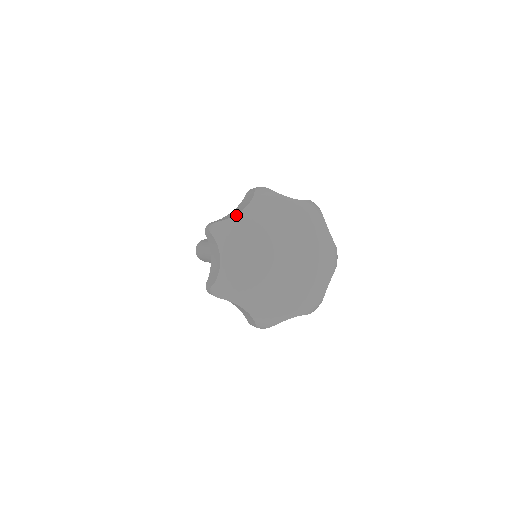
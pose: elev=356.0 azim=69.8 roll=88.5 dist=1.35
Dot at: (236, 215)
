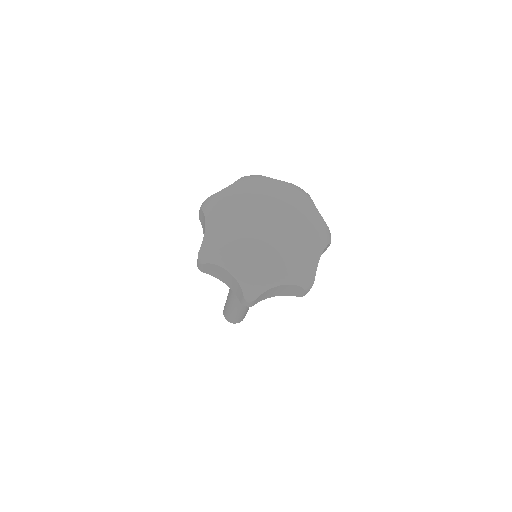
Dot at: (222, 190)
